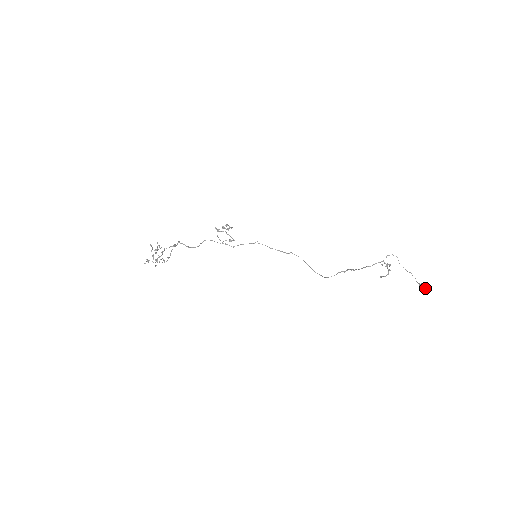
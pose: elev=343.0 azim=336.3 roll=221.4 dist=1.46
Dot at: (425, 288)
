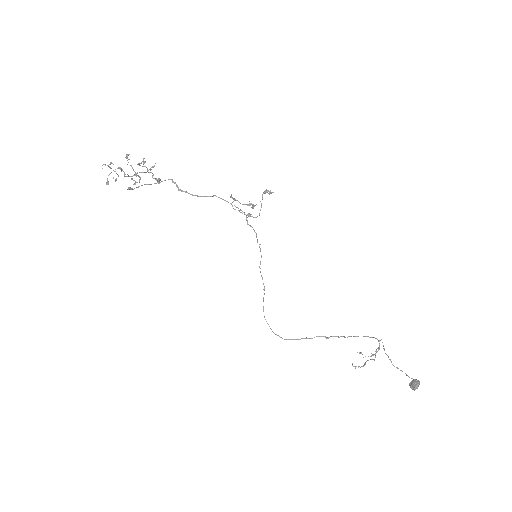
Dot at: (418, 385)
